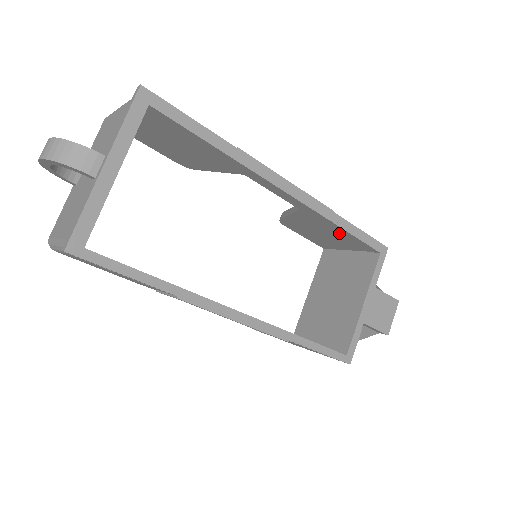
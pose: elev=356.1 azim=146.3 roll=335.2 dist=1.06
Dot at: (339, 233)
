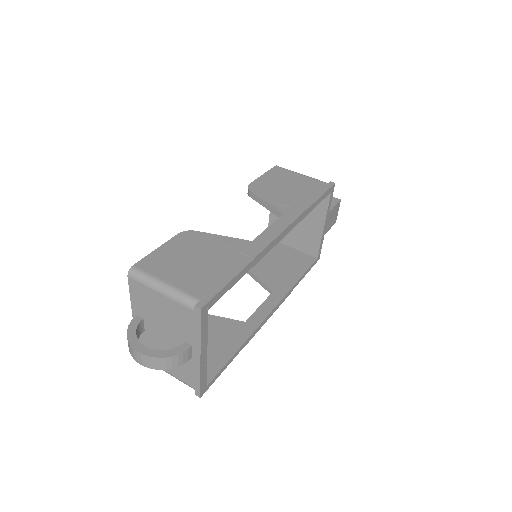
Dot at: occluded
